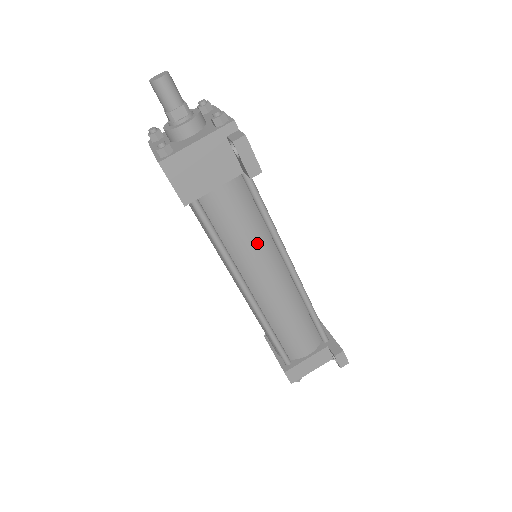
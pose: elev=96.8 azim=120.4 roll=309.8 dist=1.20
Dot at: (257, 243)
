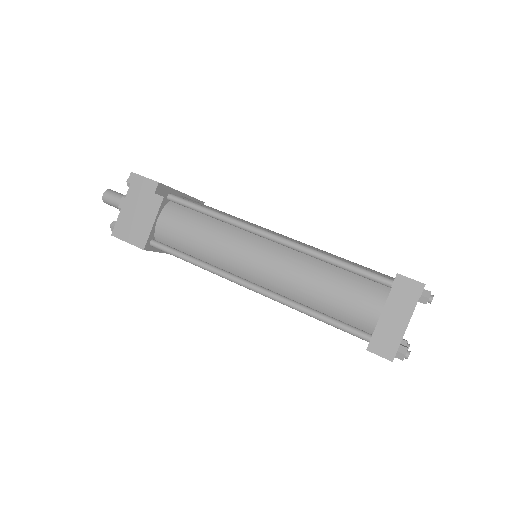
Dot at: (219, 237)
